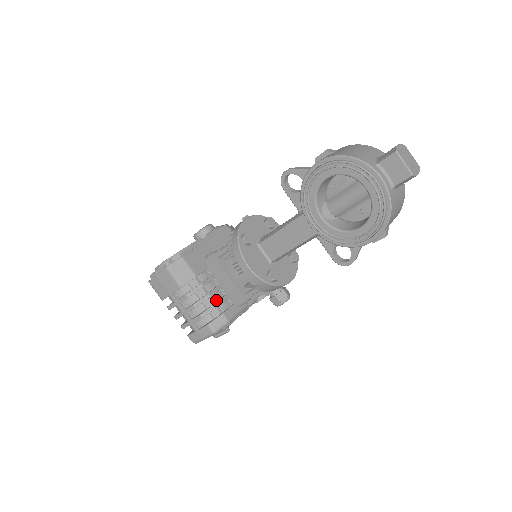
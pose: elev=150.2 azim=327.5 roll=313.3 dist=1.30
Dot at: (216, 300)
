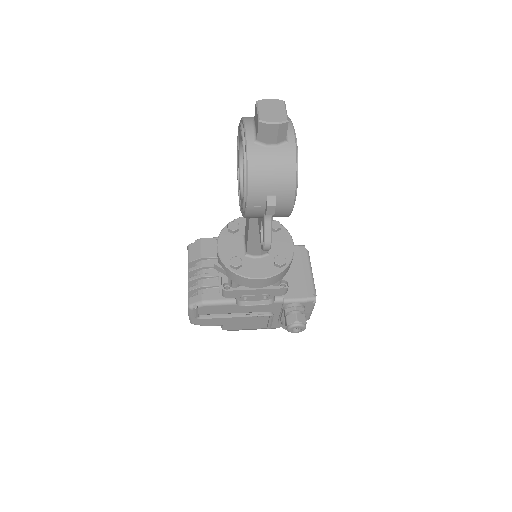
Dot at: (208, 283)
